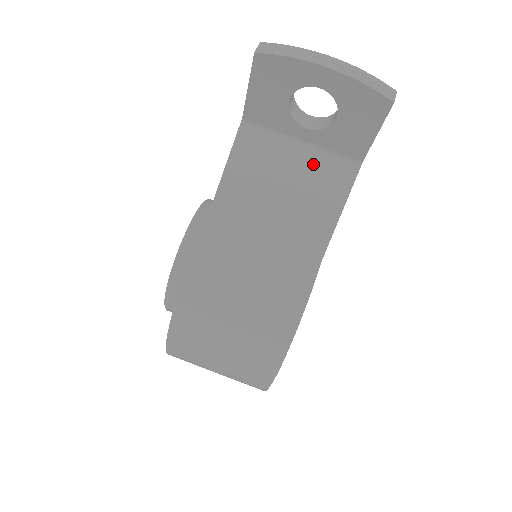
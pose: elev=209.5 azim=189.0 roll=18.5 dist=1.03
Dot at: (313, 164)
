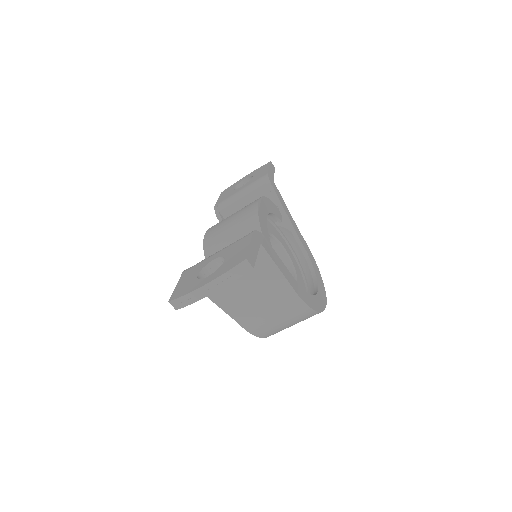
Dot at: occluded
